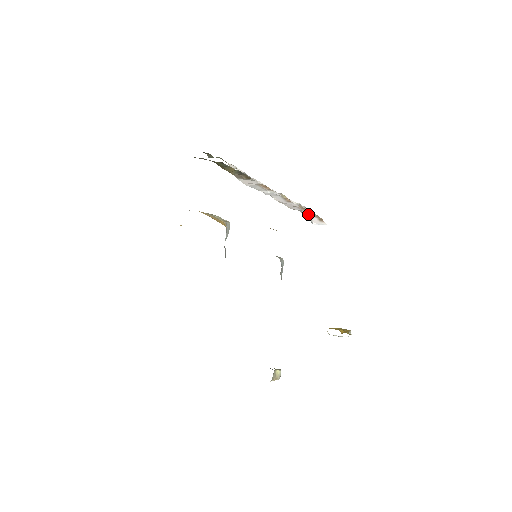
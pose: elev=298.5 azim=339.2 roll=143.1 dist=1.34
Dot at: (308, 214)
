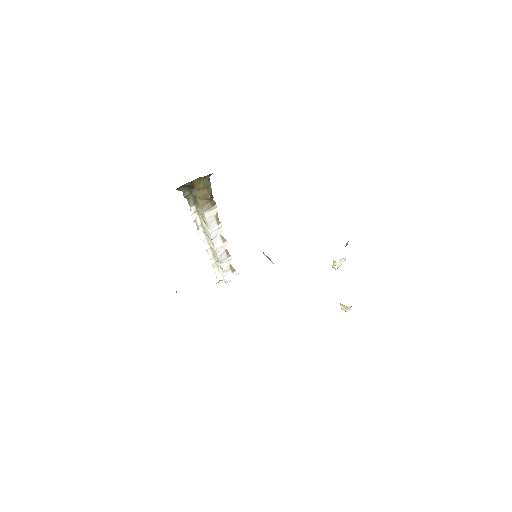
Dot at: (227, 265)
